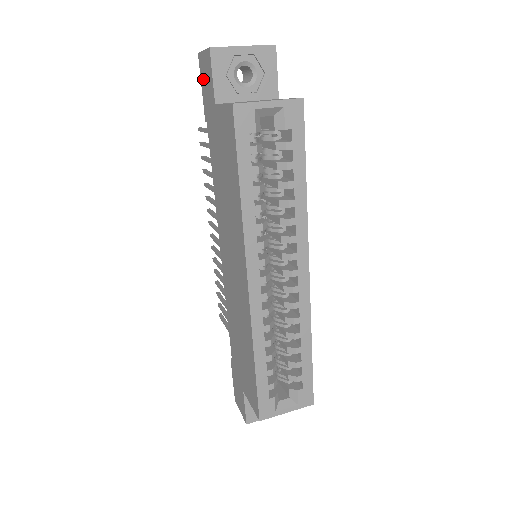
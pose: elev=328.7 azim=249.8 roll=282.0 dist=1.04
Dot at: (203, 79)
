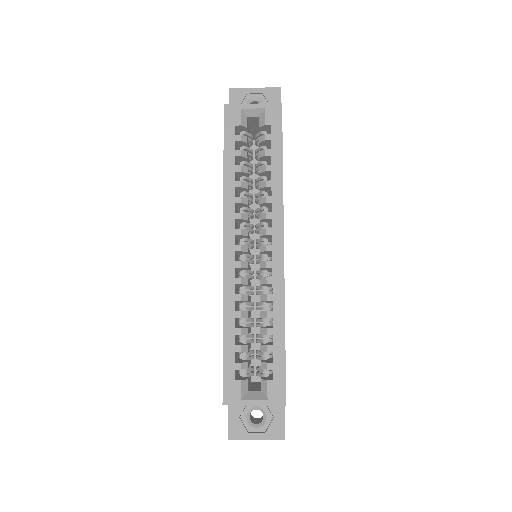
Dot at: occluded
